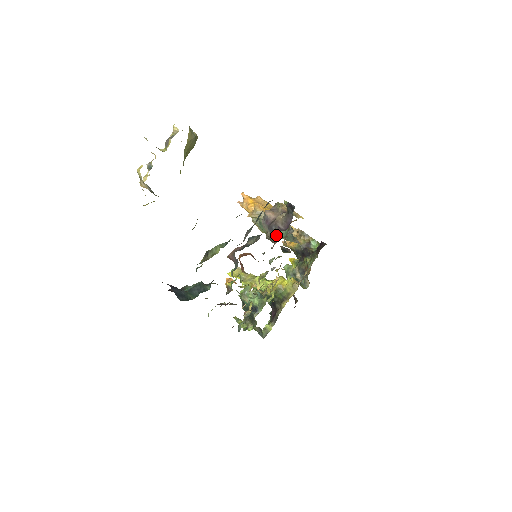
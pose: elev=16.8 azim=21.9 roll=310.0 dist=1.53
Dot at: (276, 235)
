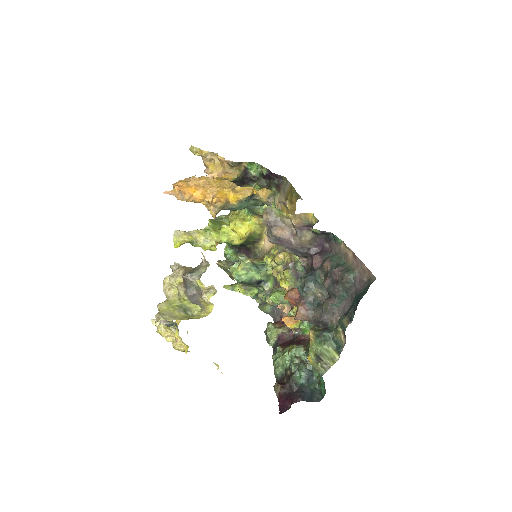
Dot at: (308, 257)
